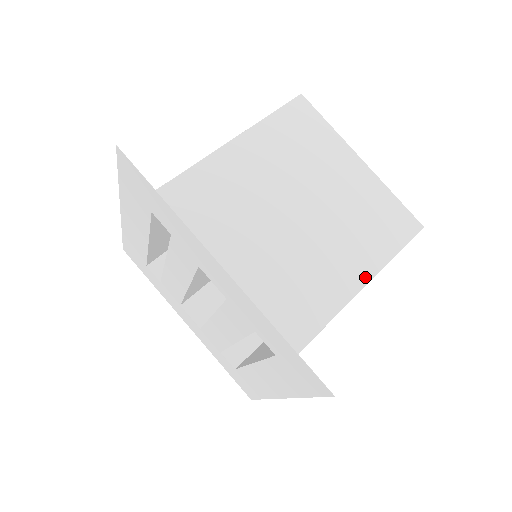
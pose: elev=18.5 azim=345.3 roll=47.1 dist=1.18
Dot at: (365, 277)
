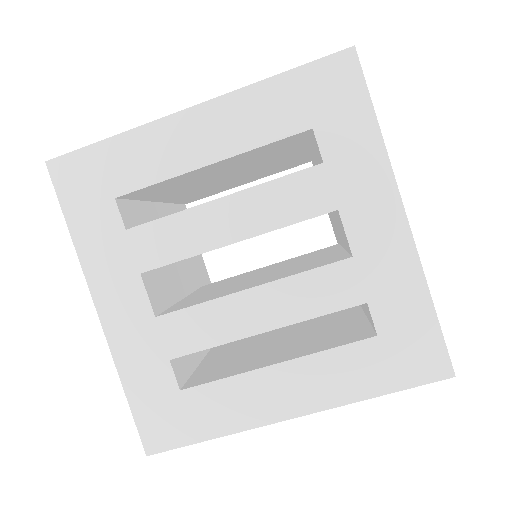
Dot at: occluded
